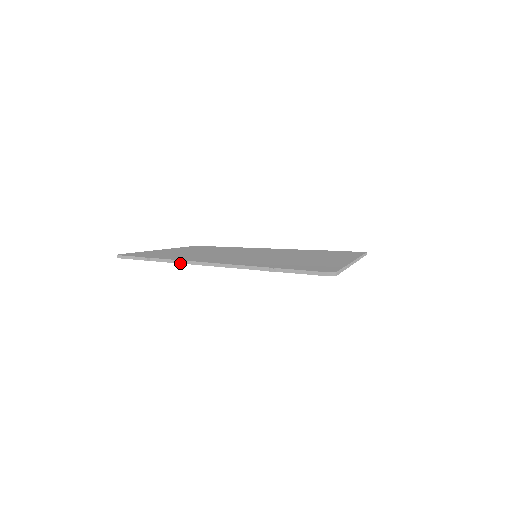
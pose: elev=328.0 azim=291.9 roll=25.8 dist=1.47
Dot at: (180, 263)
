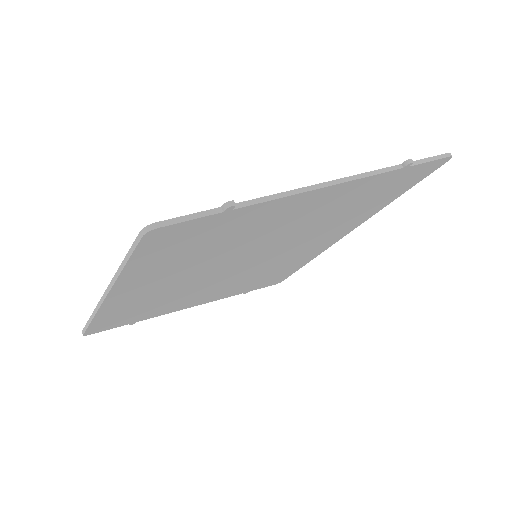
Dot at: (289, 195)
